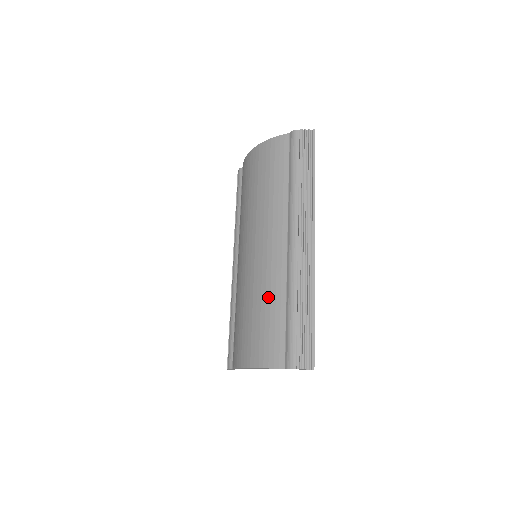
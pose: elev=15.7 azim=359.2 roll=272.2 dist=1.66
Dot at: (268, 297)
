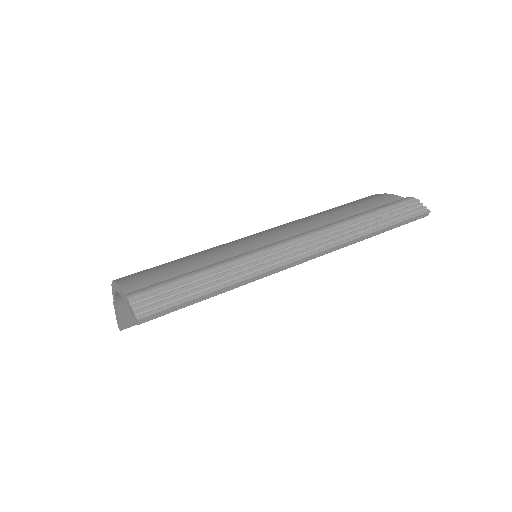
Dot at: (209, 253)
